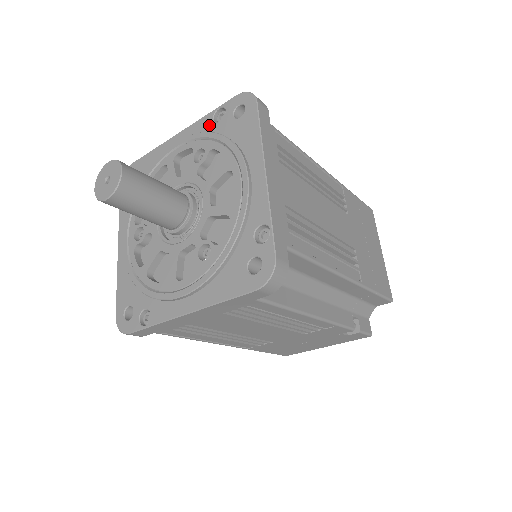
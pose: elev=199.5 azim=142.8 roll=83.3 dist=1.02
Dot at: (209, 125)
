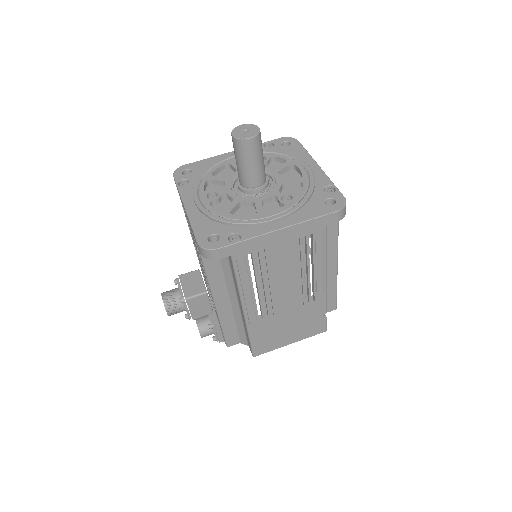
Dot at: (262, 148)
